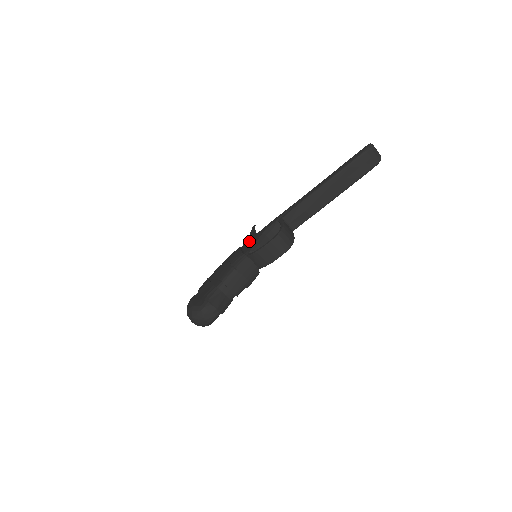
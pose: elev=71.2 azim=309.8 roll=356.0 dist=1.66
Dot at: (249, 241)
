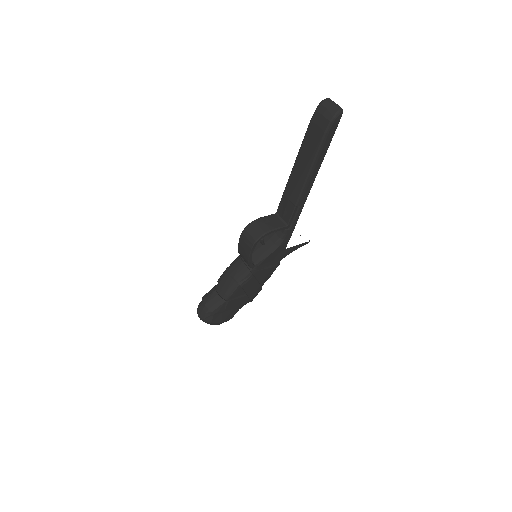
Dot at: occluded
